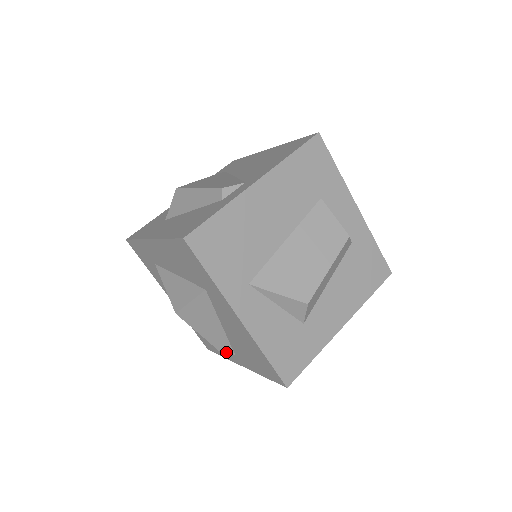
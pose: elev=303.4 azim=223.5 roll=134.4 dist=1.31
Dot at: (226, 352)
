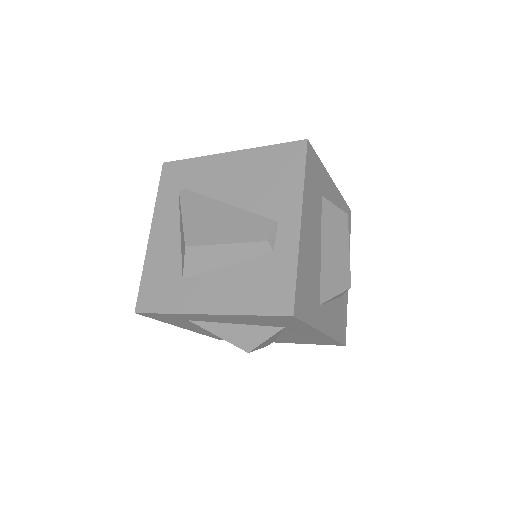
Dot at: occluded
